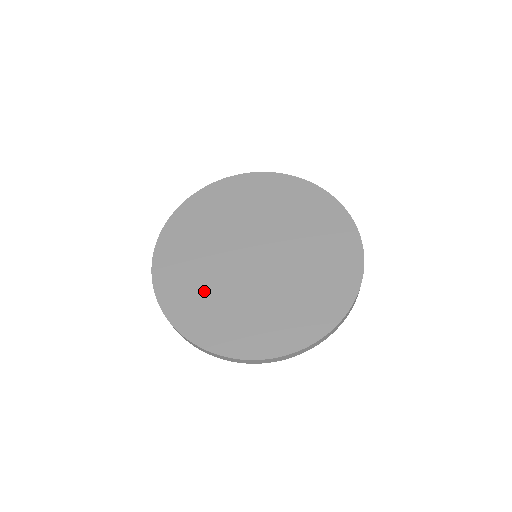
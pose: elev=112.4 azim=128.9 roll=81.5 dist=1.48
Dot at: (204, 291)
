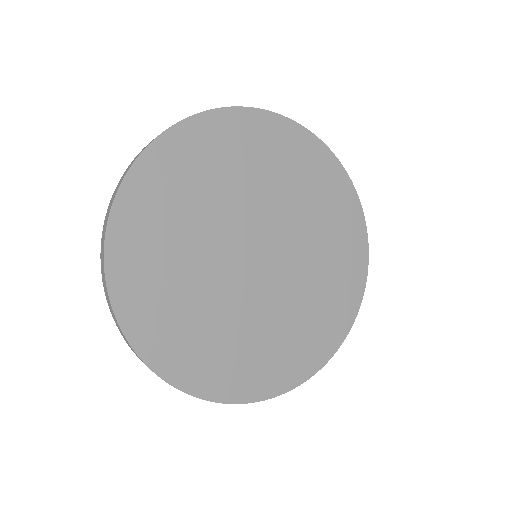
Dot at: (192, 314)
